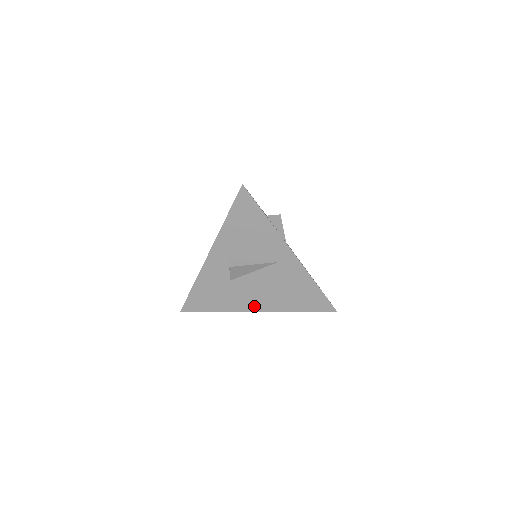
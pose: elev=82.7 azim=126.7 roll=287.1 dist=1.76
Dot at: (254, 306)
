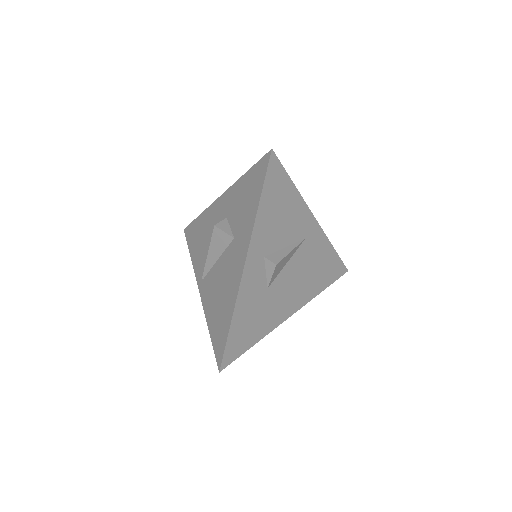
Dot at: (289, 309)
